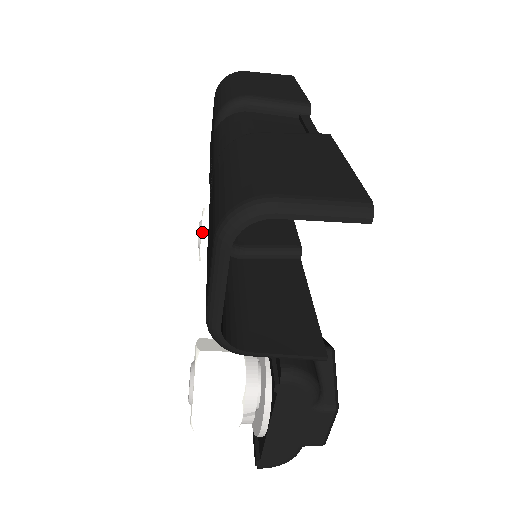
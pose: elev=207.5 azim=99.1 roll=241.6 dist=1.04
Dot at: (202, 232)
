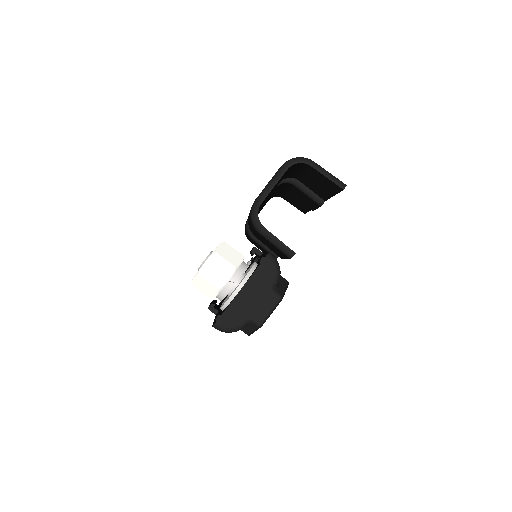
Dot at: occluded
